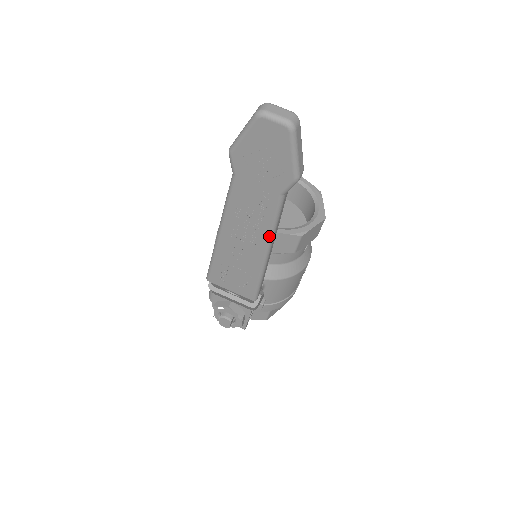
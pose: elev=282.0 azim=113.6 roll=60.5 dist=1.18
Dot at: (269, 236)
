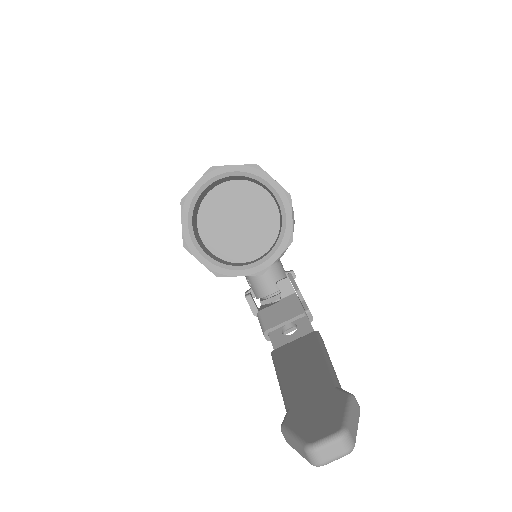
Dot at: occluded
